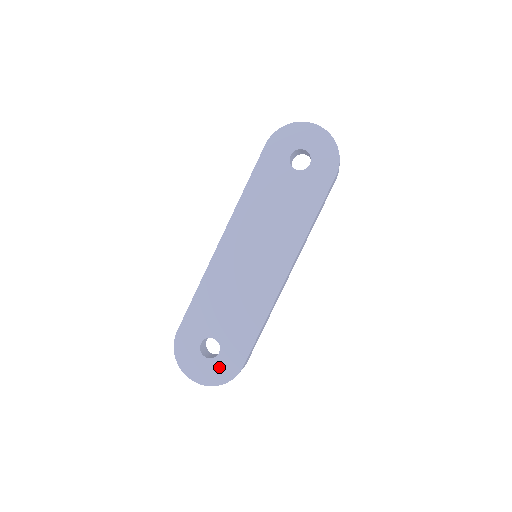
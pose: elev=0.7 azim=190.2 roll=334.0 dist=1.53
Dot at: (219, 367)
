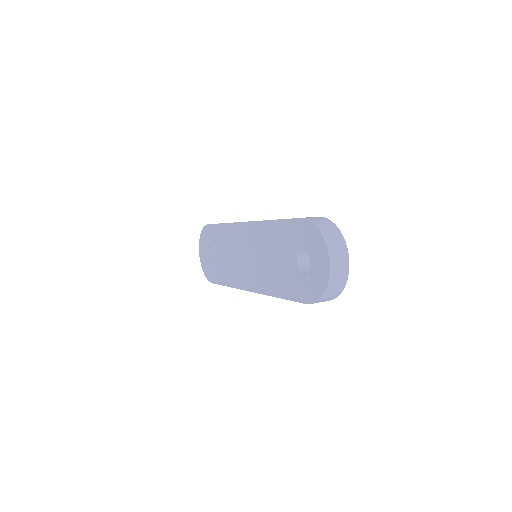
Dot at: (207, 266)
